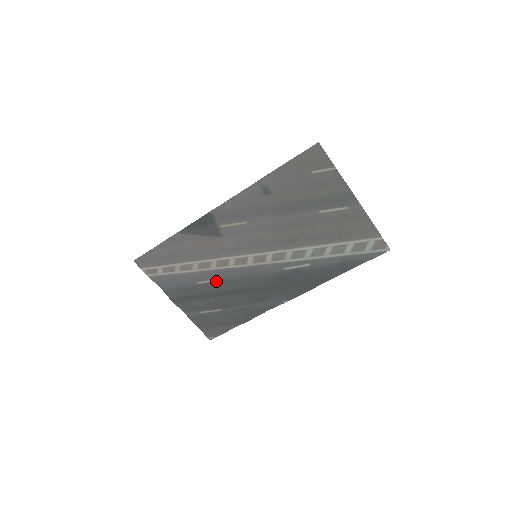
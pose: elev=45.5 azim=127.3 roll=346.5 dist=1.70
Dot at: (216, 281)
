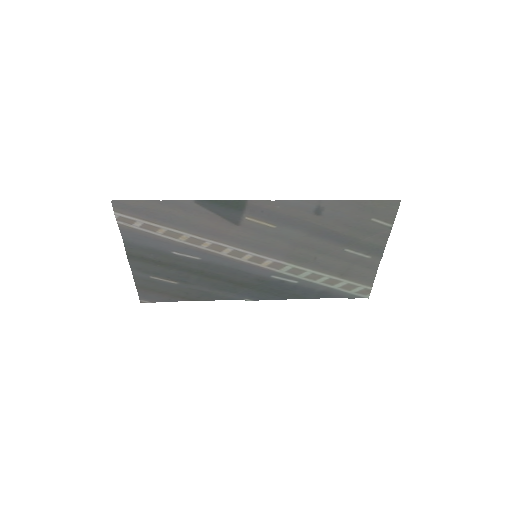
Dot at: (195, 258)
